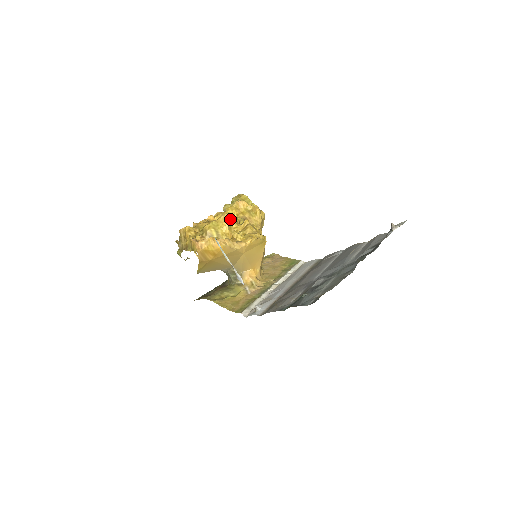
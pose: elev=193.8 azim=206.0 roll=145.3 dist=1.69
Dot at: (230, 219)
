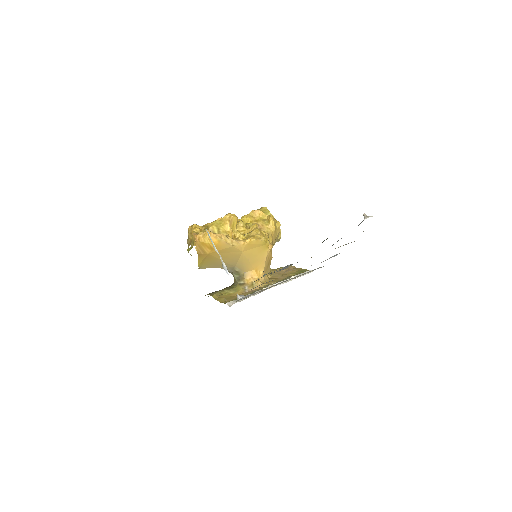
Dot at: (233, 219)
